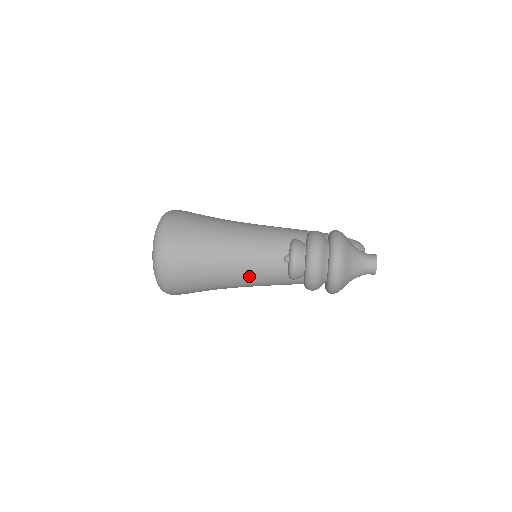
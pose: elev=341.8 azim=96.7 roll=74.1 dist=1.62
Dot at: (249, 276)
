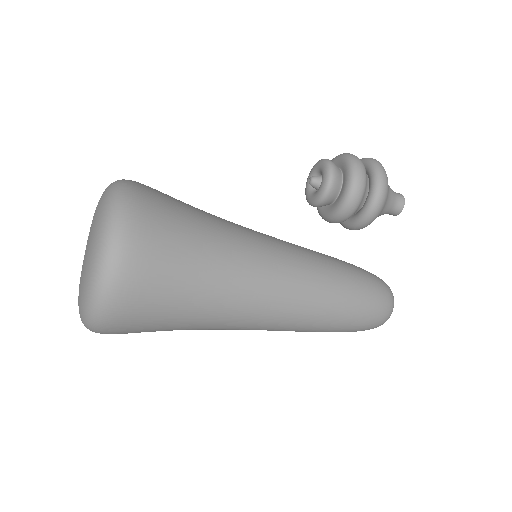
Dot at: (263, 239)
